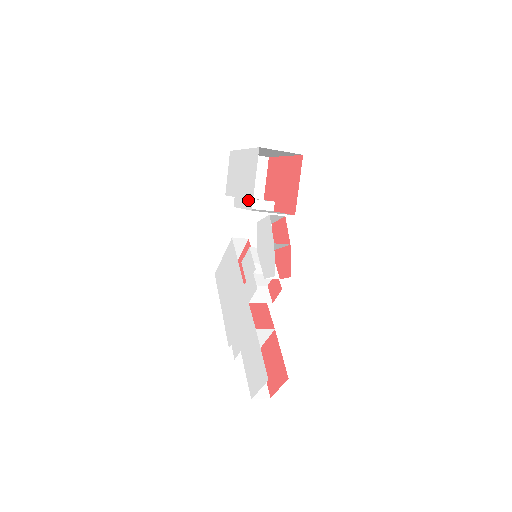
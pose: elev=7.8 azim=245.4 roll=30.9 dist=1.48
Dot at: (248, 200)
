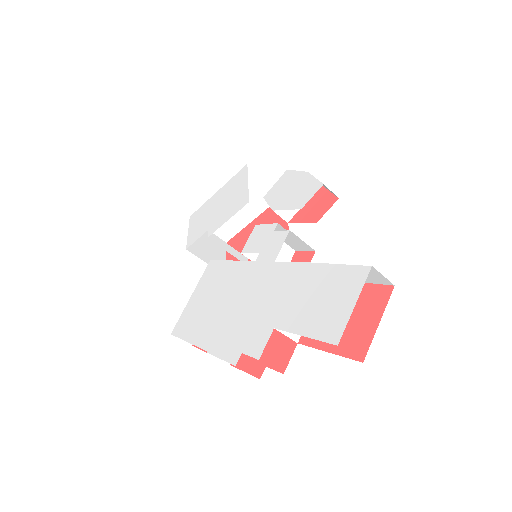
Dot at: (239, 203)
